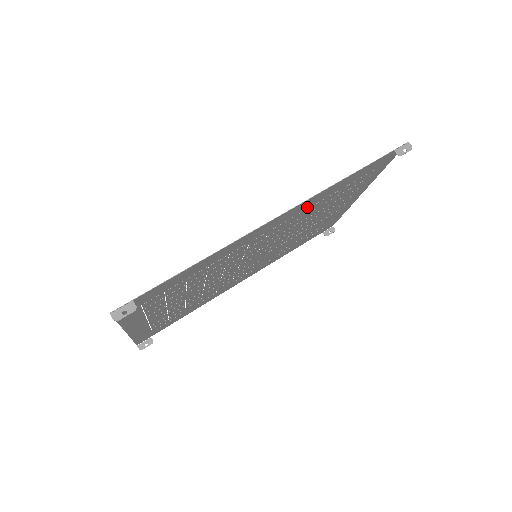
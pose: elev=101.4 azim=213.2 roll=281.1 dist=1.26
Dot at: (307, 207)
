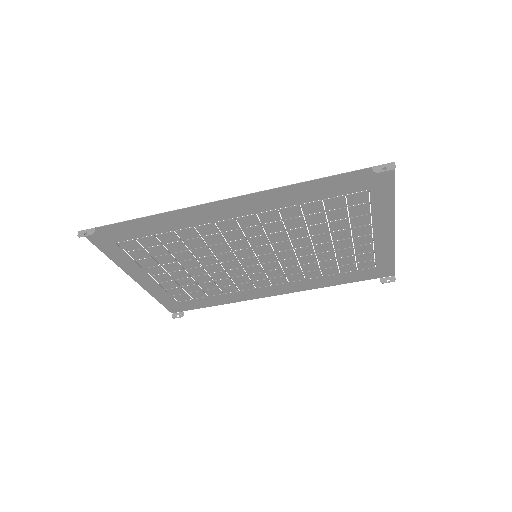
Dot at: (275, 206)
